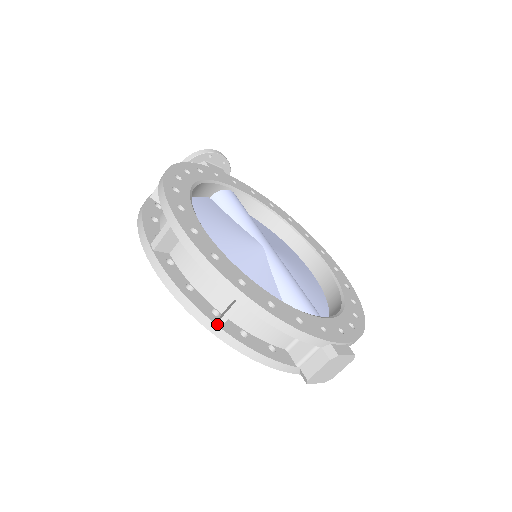
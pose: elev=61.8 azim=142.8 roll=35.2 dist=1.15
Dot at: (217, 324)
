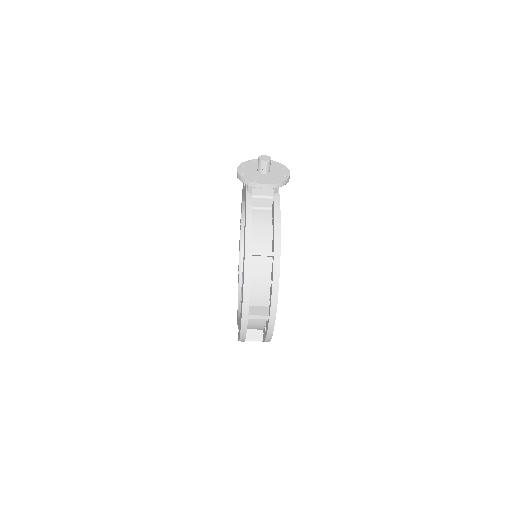
Dot at: occluded
